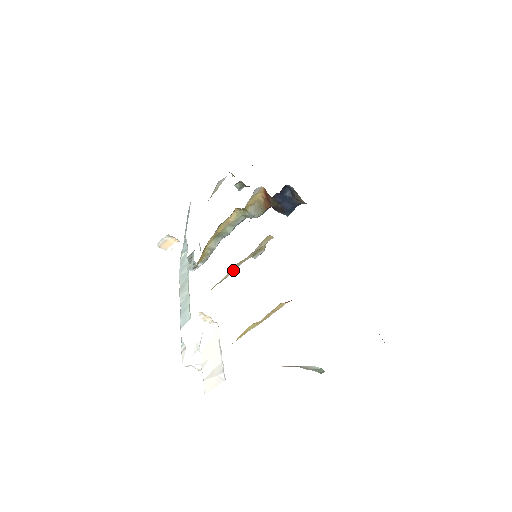
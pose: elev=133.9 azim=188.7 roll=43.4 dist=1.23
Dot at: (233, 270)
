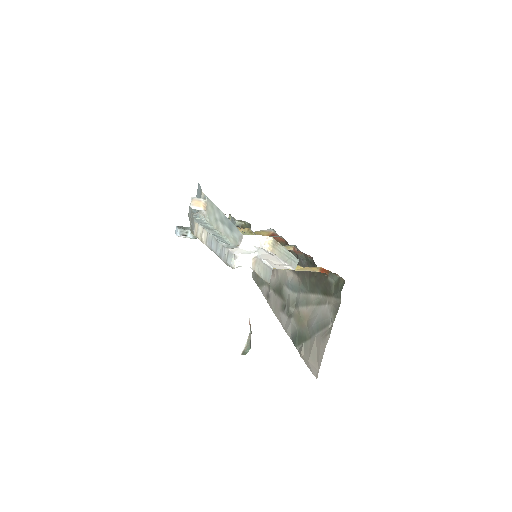
Dot at: occluded
